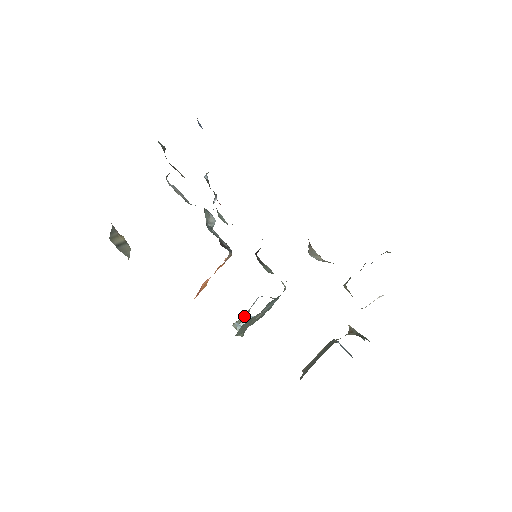
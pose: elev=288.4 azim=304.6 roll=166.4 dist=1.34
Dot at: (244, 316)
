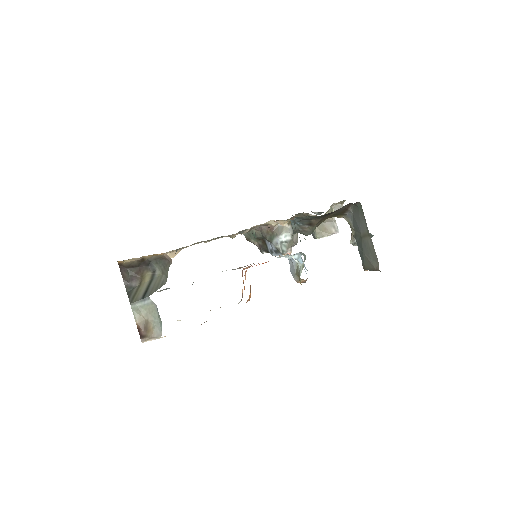
Dot at: (297, 270)
